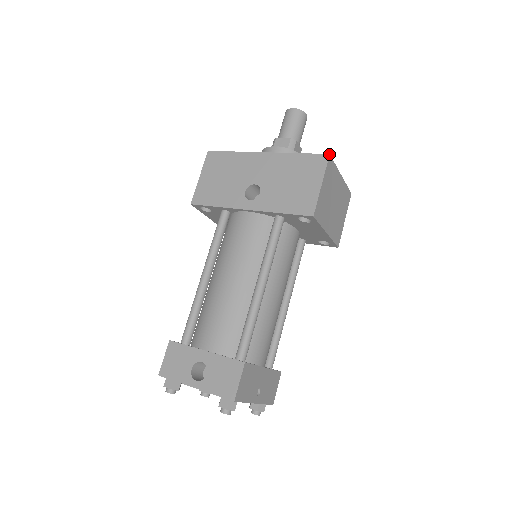
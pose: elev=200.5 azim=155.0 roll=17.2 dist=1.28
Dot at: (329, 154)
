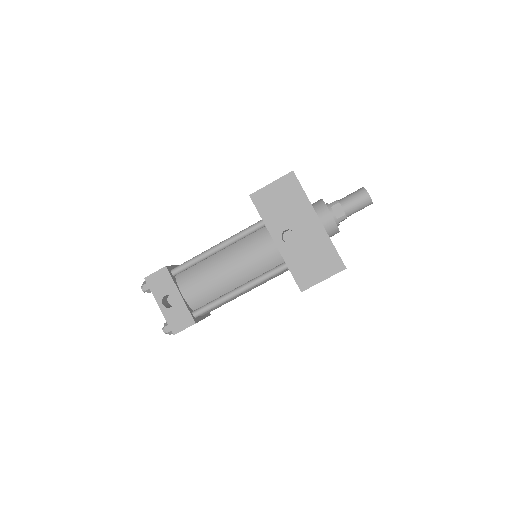
Dot at: (346, 268)
